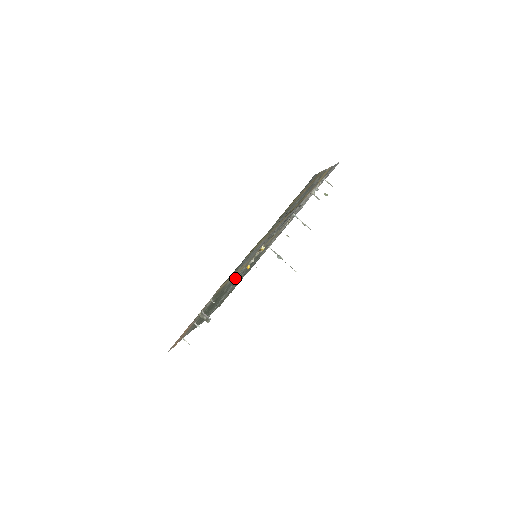
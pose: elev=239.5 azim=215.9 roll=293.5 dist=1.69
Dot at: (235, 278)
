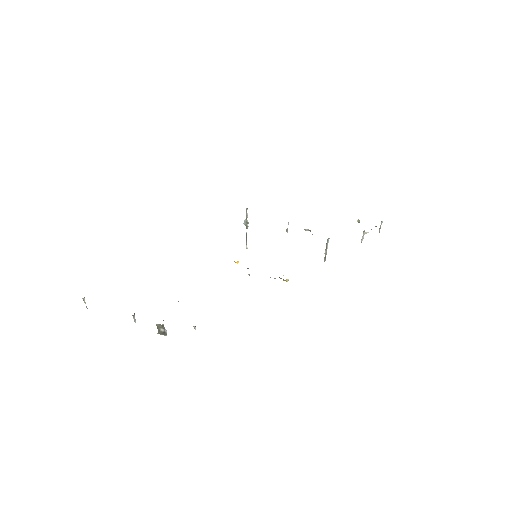
Dot at: occluded
